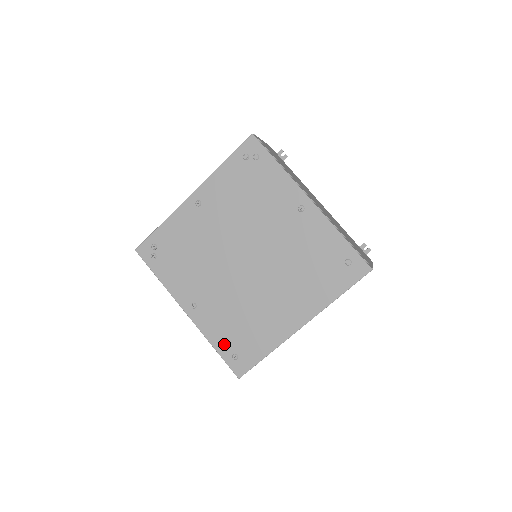
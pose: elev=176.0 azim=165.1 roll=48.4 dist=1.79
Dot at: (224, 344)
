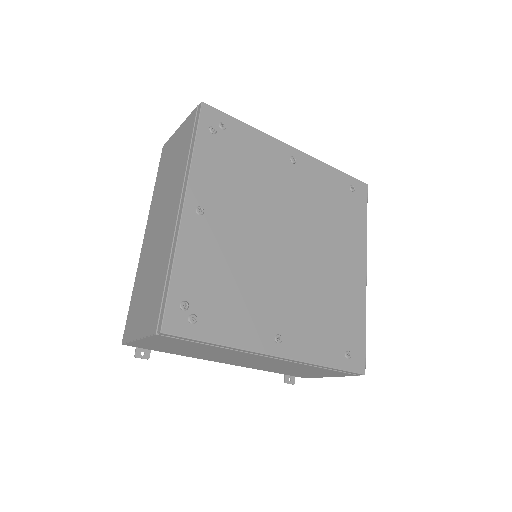
Dot at: (332, 352)
